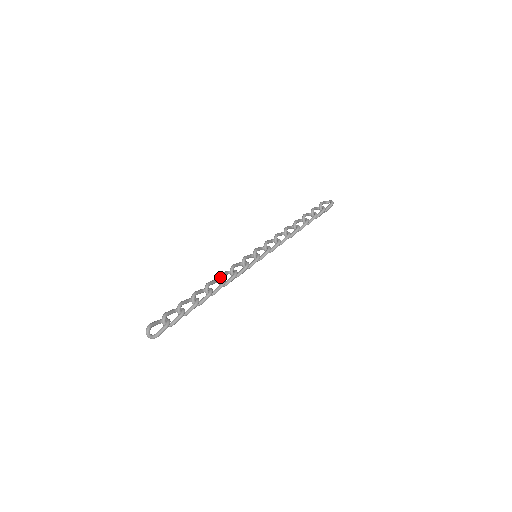
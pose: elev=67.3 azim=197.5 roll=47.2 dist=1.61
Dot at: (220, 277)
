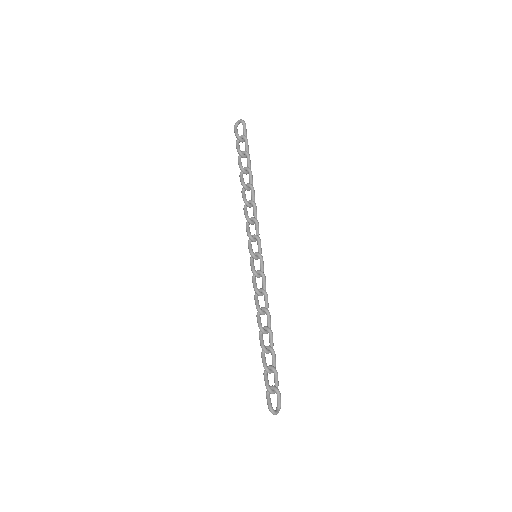
Dot at: (260, 311)
